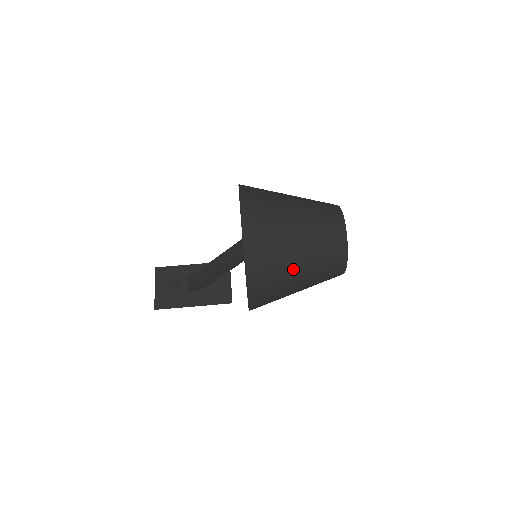
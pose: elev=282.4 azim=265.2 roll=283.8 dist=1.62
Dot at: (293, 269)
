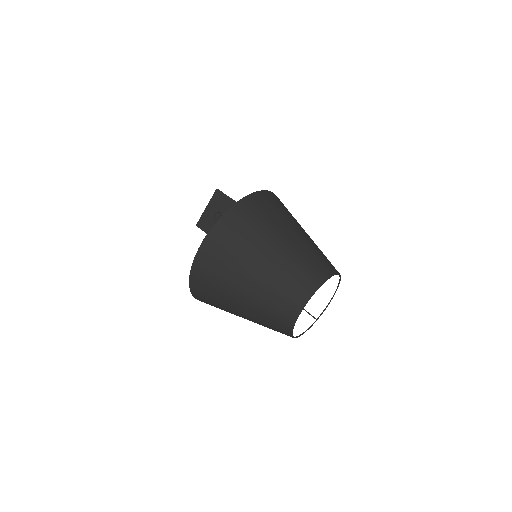
Dot at: (234, 310)
